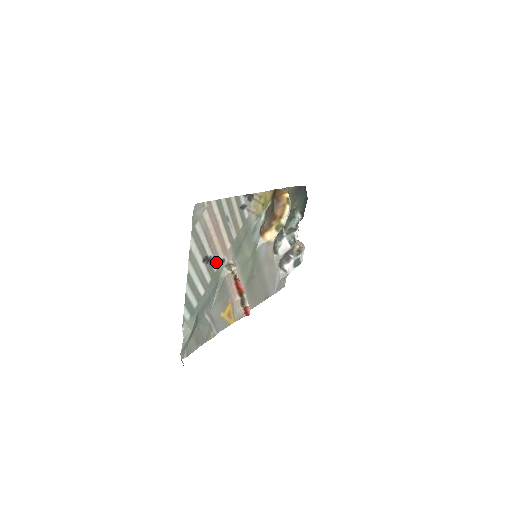
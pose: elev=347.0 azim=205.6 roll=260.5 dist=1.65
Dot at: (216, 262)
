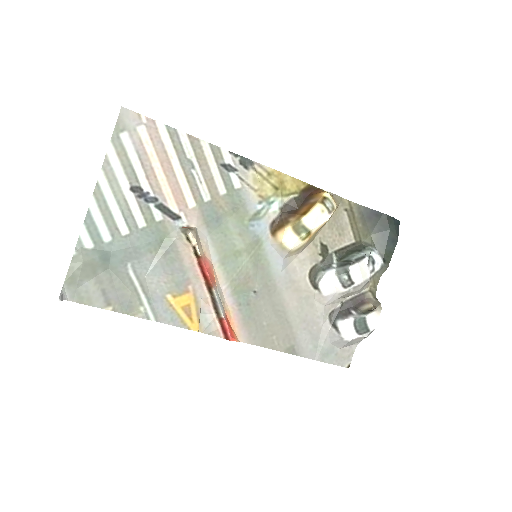
Dot at: (161, 209)
